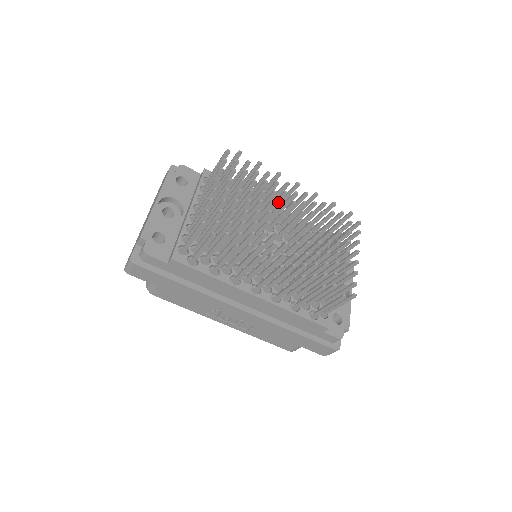
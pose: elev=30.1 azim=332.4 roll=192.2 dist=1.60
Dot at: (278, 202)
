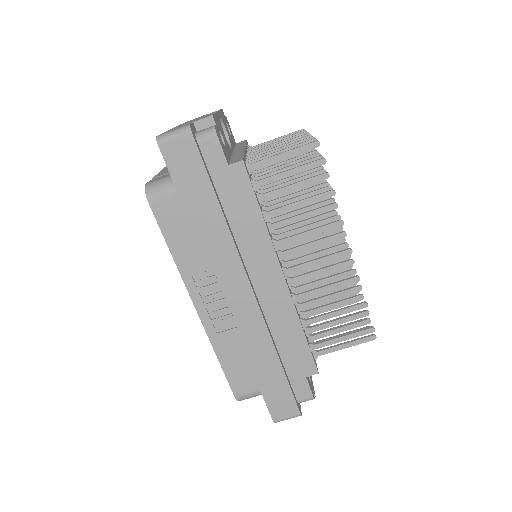
Dot at: occluded
